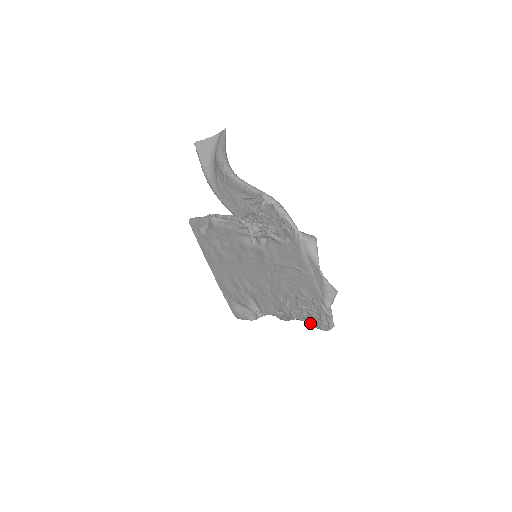
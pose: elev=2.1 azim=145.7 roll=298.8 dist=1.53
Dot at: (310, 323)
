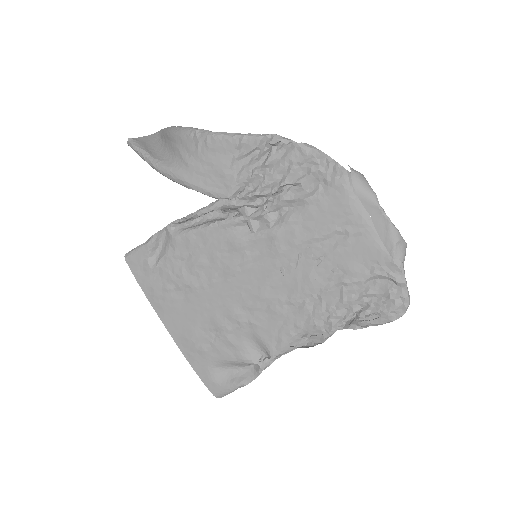
Dot at: (366, 322)
